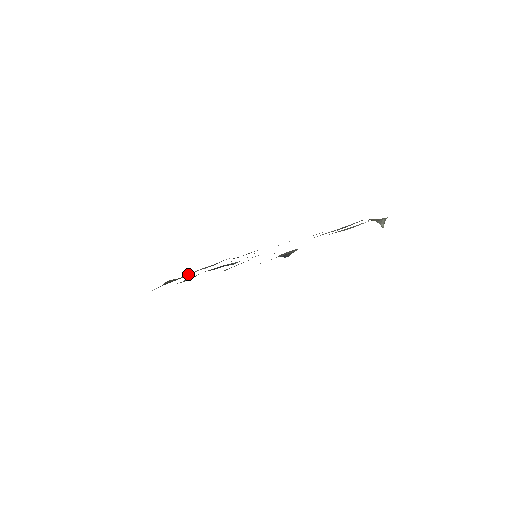
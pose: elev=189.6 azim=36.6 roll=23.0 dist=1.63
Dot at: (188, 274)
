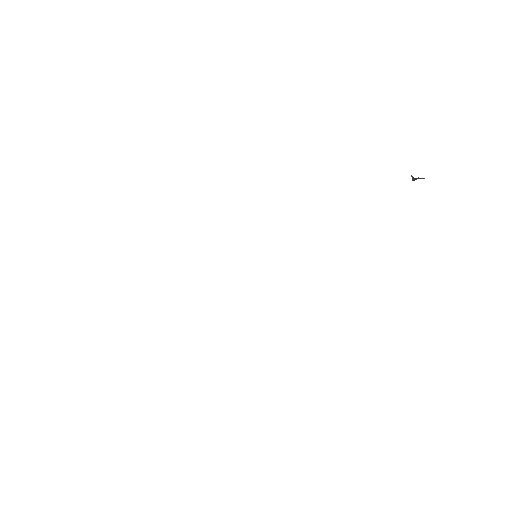
Dot at: occluded
